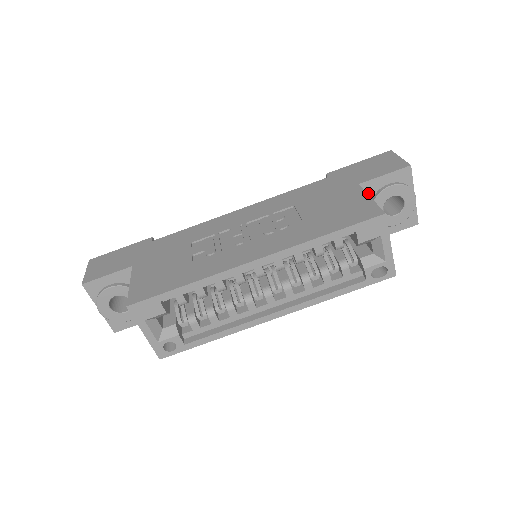
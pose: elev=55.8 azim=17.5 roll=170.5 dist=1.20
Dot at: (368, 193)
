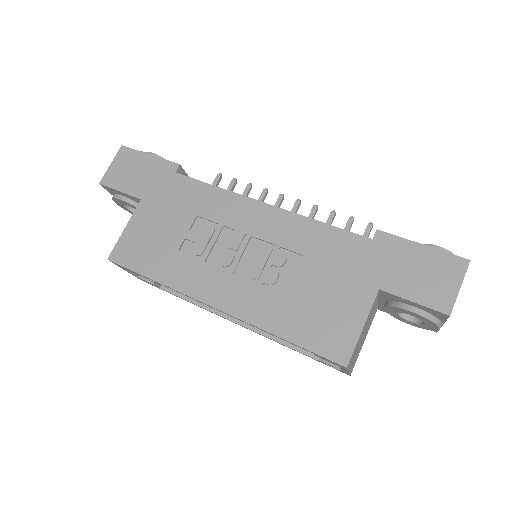
Dot at: (388, 297)
